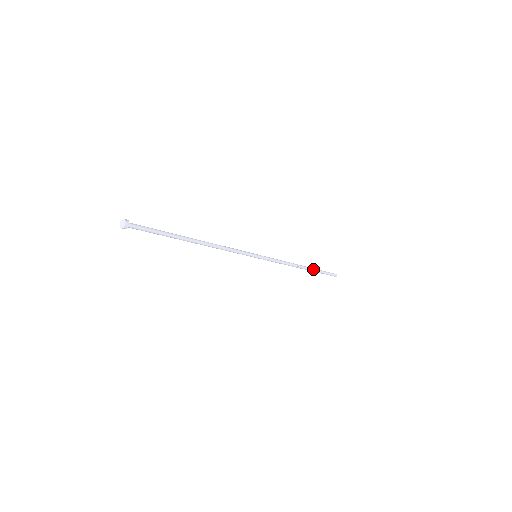
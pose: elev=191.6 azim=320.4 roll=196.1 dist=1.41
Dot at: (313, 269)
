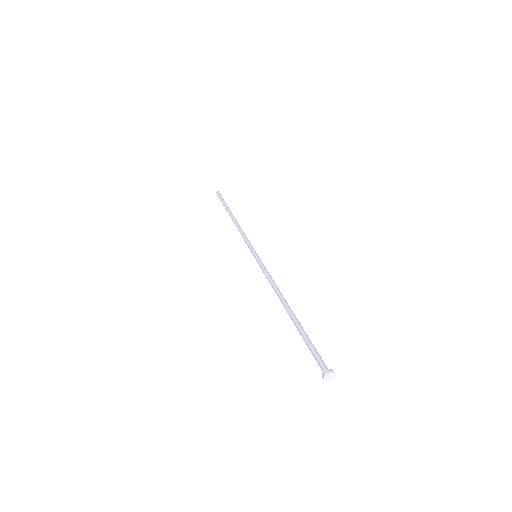
Dot at: occluded
